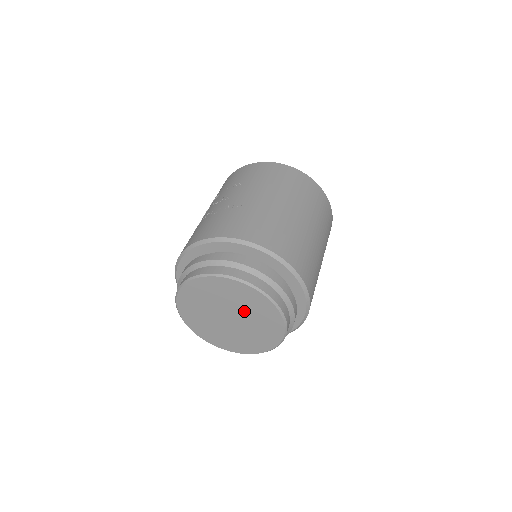
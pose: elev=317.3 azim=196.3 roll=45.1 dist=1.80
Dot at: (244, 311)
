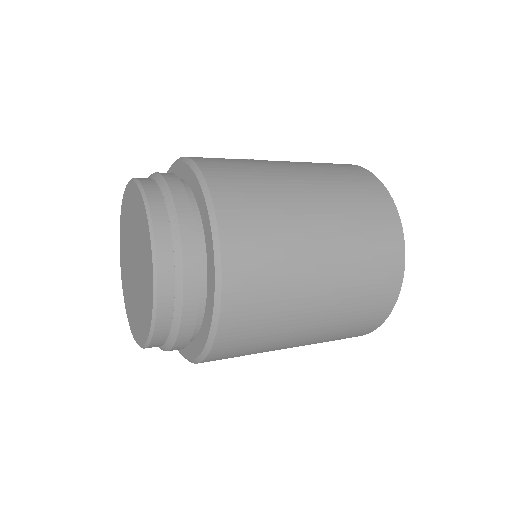
Dot at: (140, 253)
